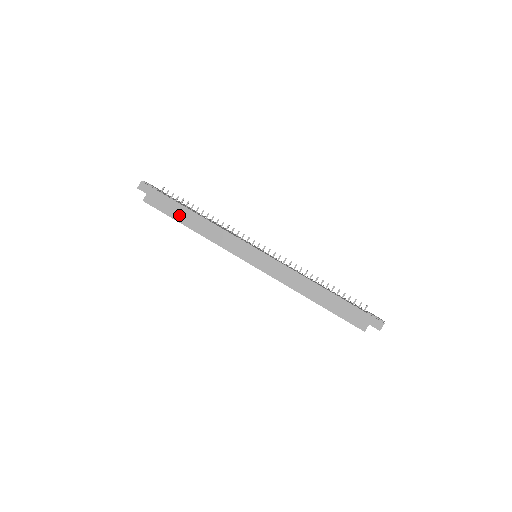
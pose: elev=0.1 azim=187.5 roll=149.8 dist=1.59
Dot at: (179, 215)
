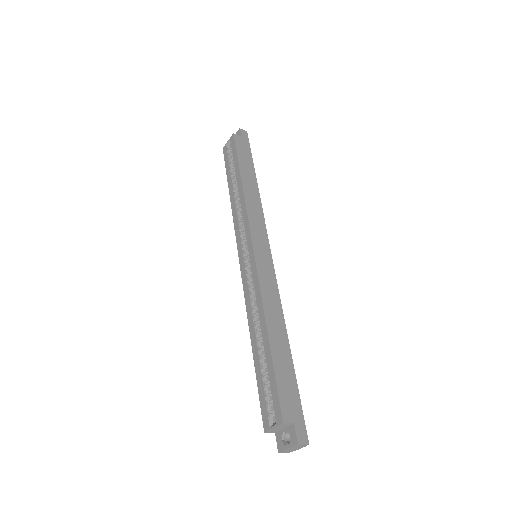
Dot at: (245, 167)
